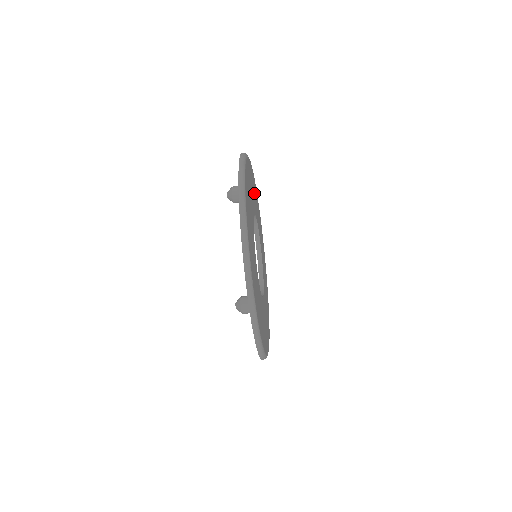
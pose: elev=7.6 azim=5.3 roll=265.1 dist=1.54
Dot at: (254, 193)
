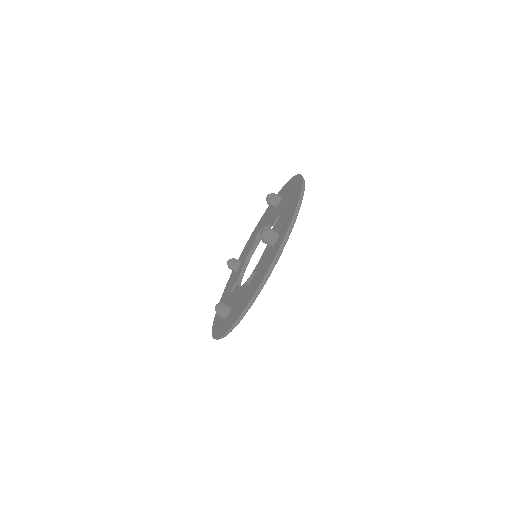
Dot at: occluded
